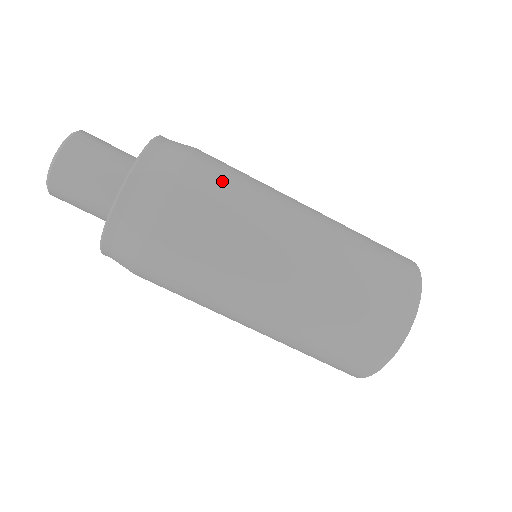
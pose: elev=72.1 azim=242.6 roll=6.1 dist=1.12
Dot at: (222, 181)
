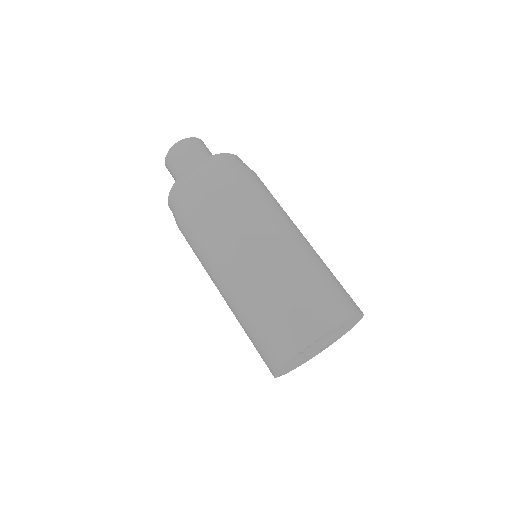
Dot at: occluded
